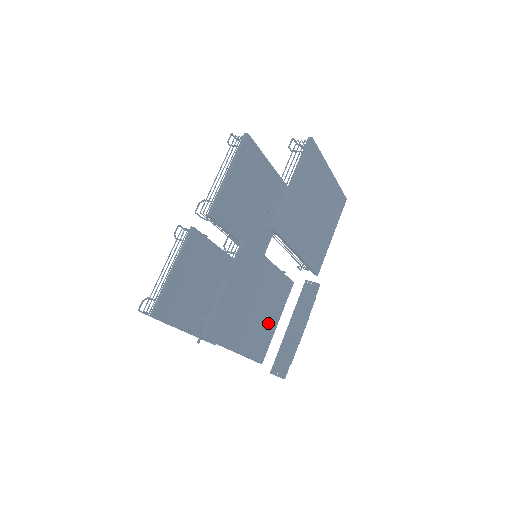
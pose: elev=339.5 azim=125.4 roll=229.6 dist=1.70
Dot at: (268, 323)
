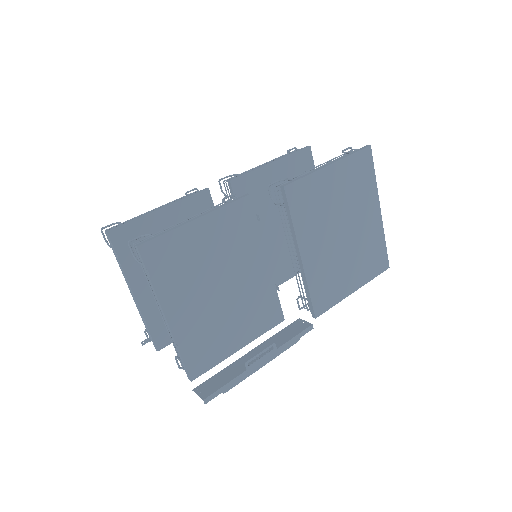
Dot at: (227, 332)
